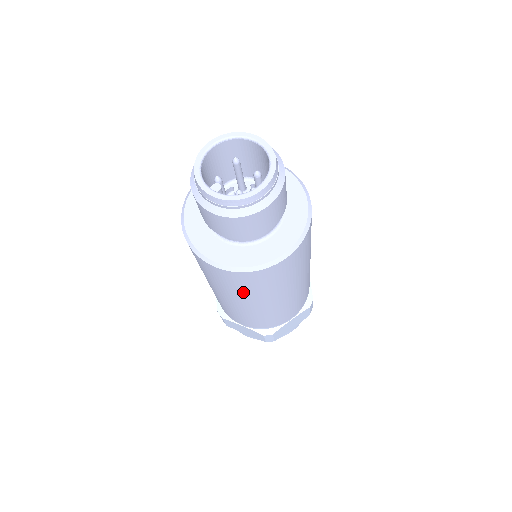
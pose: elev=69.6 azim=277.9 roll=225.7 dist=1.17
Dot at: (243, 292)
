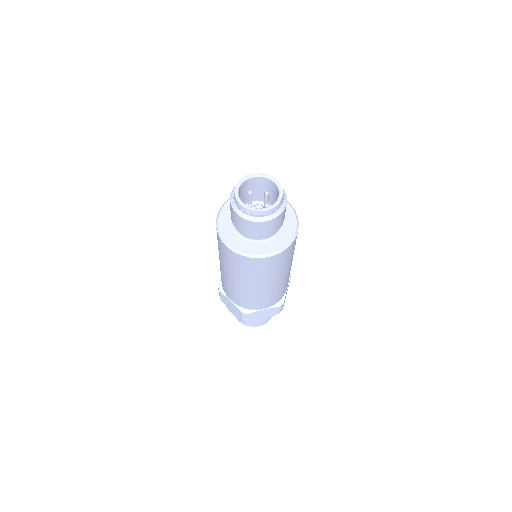
Dot at: (278, 270)
